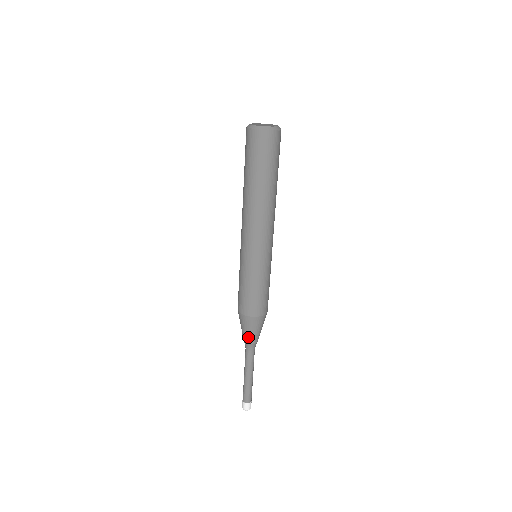
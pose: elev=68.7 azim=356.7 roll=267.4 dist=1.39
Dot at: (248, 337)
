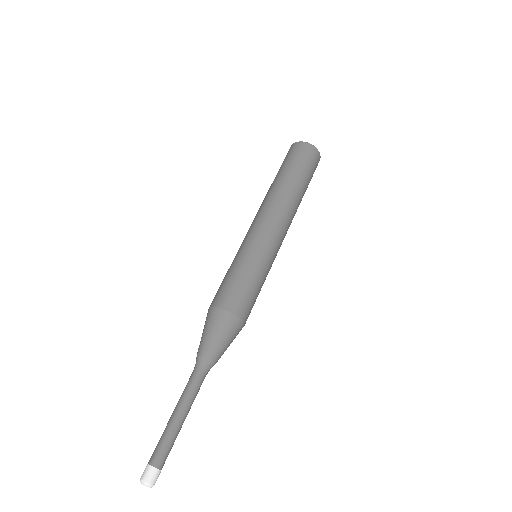
Dot at: (208, 344)
